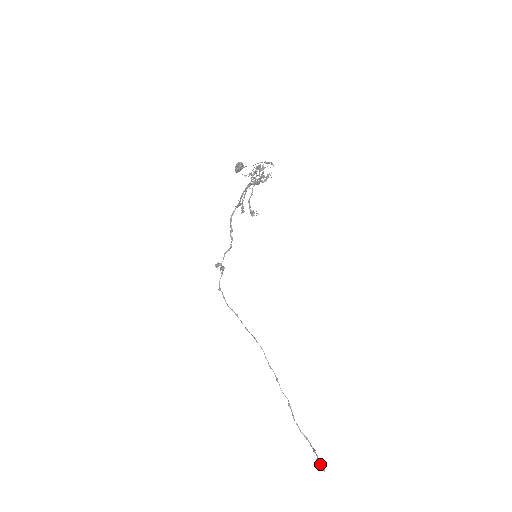
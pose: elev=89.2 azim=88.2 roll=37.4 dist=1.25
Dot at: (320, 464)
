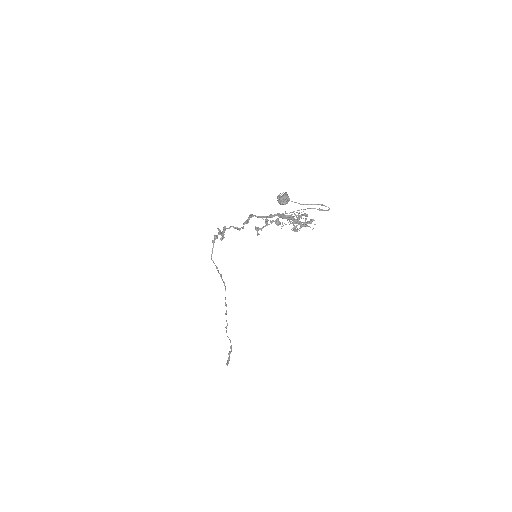
Dot at: (228, 358)
